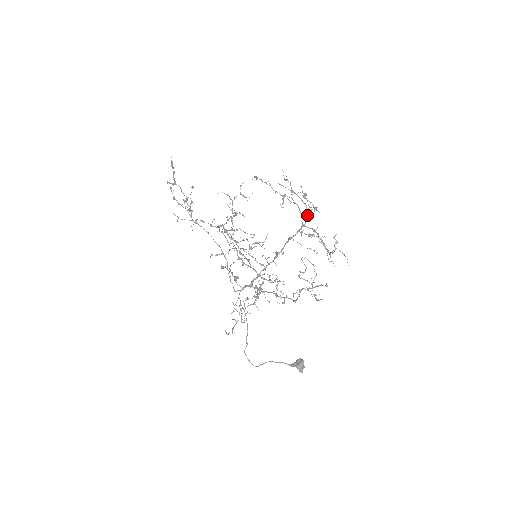
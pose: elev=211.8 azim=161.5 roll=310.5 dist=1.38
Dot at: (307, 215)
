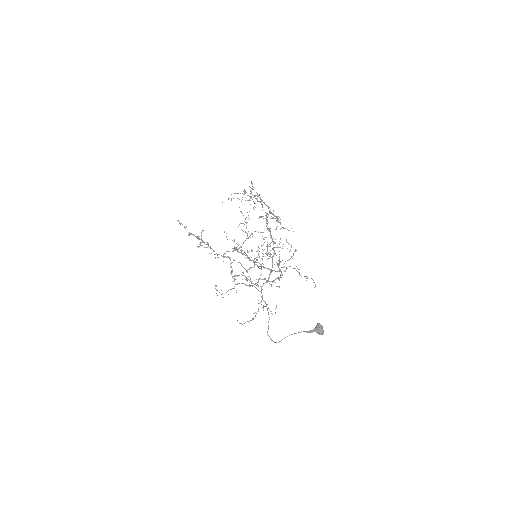
Dot at: (265, 204)
